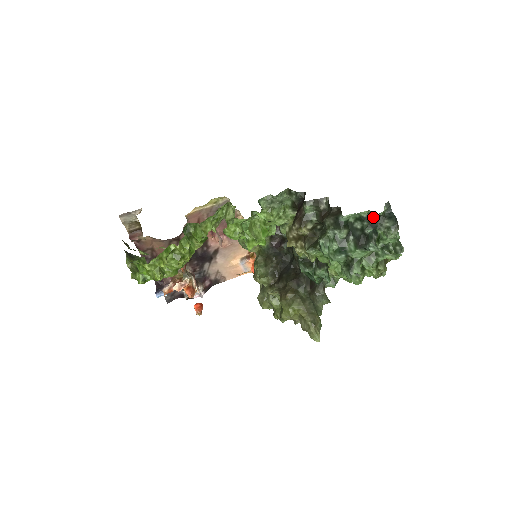
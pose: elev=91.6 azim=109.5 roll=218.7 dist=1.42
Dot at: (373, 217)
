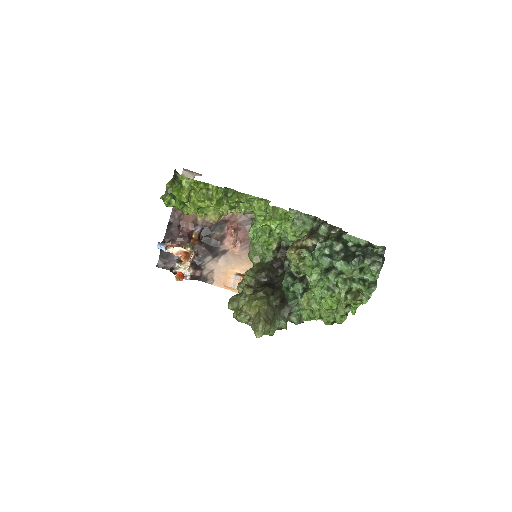
Dot at: (368, 248)
